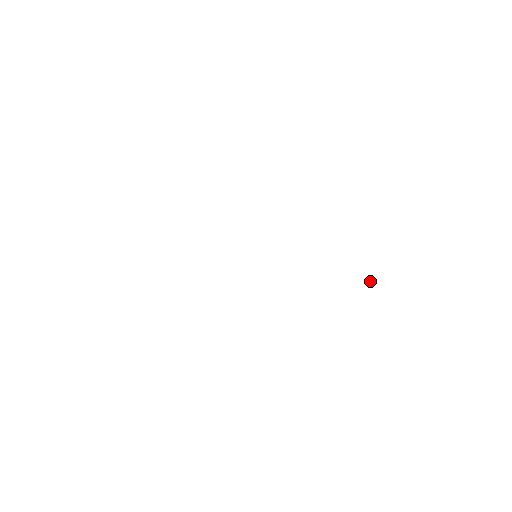
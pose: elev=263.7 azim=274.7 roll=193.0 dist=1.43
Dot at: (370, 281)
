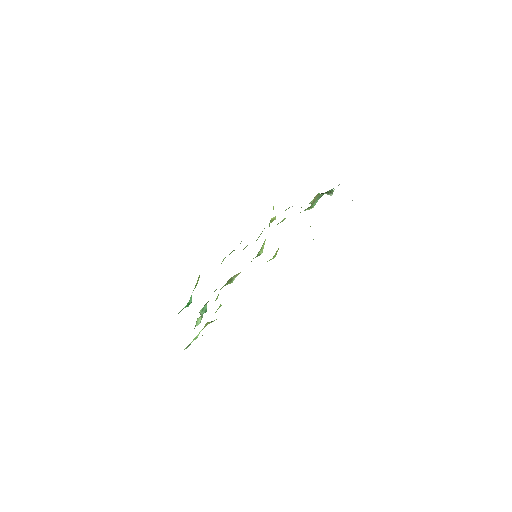
Dot at: occluded
